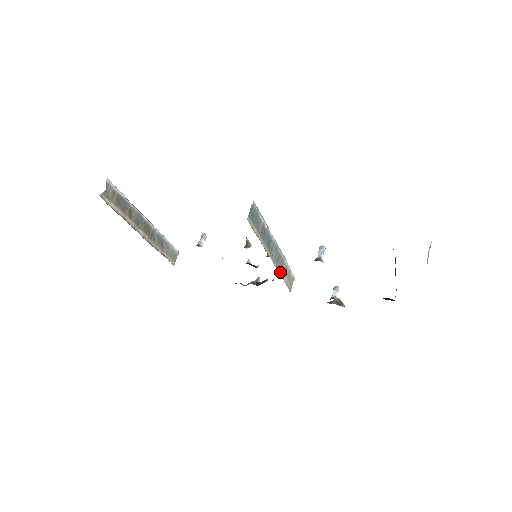
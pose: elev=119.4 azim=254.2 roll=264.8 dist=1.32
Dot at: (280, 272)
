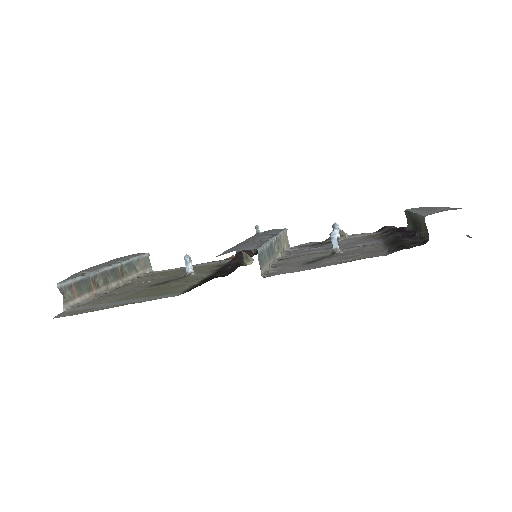
Dot at: (282, 251)
